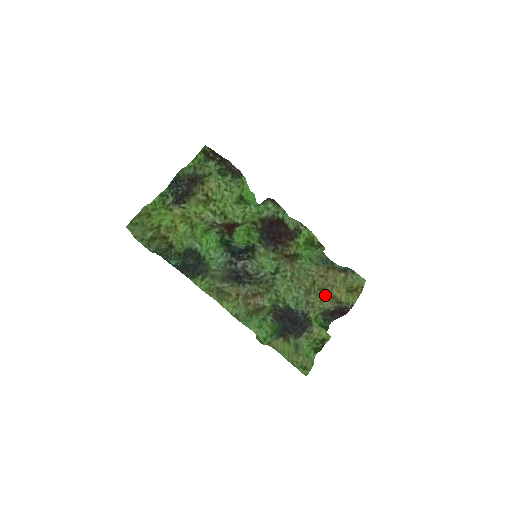
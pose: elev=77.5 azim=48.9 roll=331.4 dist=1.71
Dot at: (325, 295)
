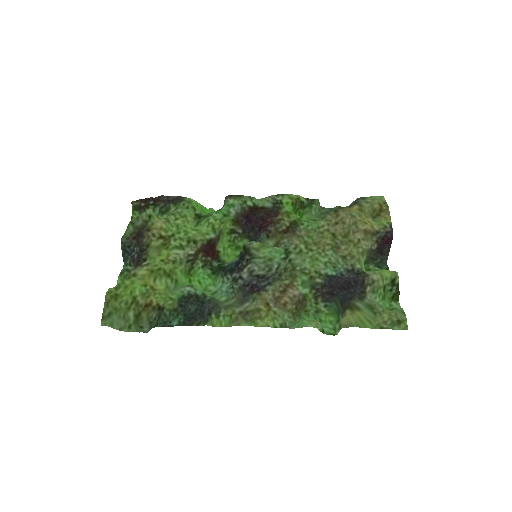
Dot at: (355, 237)
